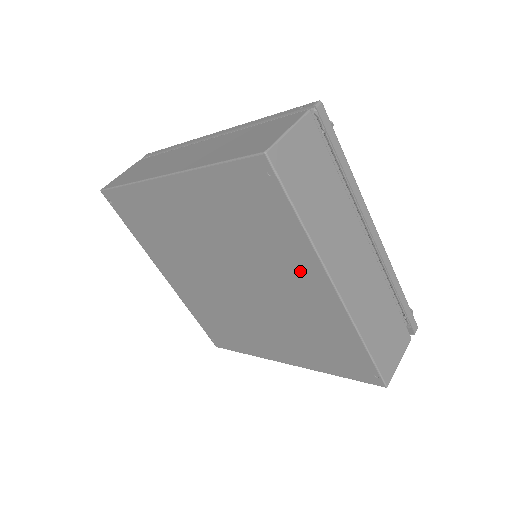
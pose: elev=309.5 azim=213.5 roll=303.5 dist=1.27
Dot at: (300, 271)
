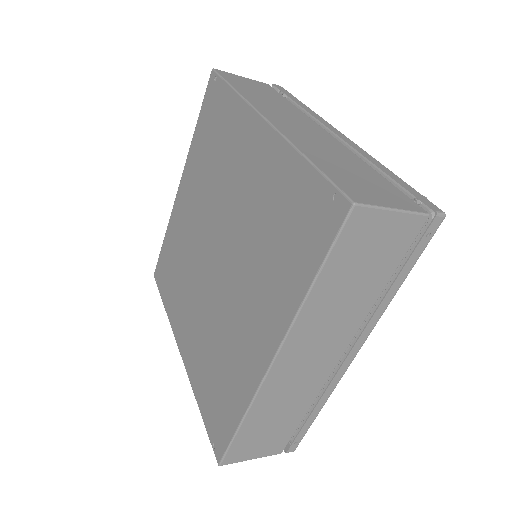
Dot at: (243, 141)
